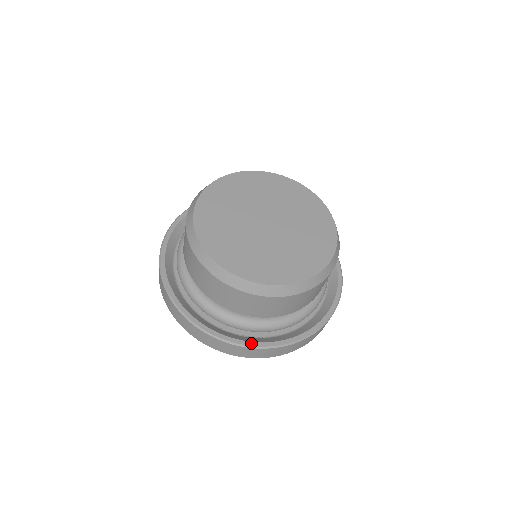
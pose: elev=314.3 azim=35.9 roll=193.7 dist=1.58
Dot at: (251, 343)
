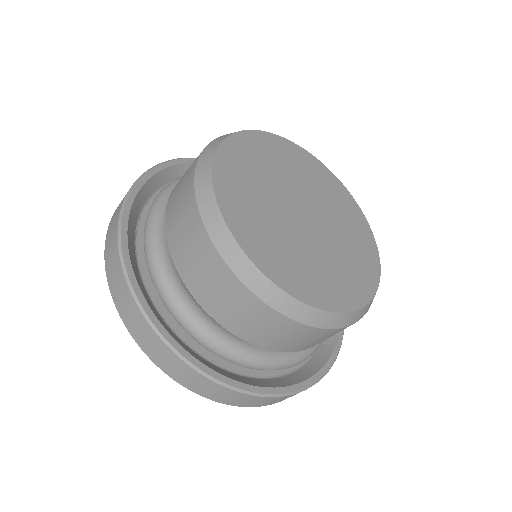
Dot at: (177, 345)
